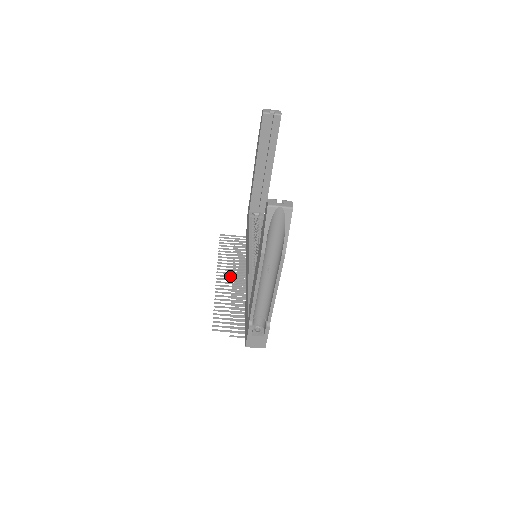
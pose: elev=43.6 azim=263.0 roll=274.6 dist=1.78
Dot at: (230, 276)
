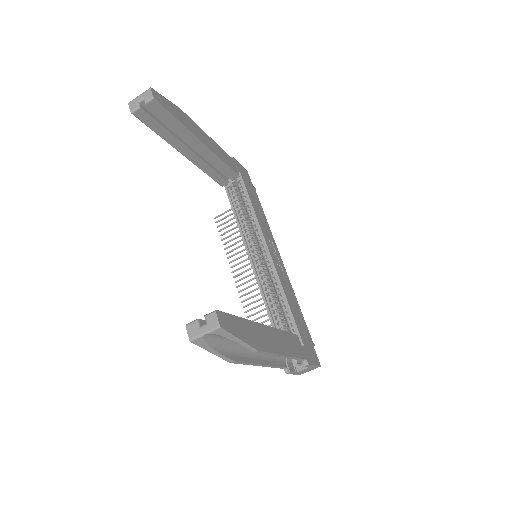
Dot at: (248, 276)
